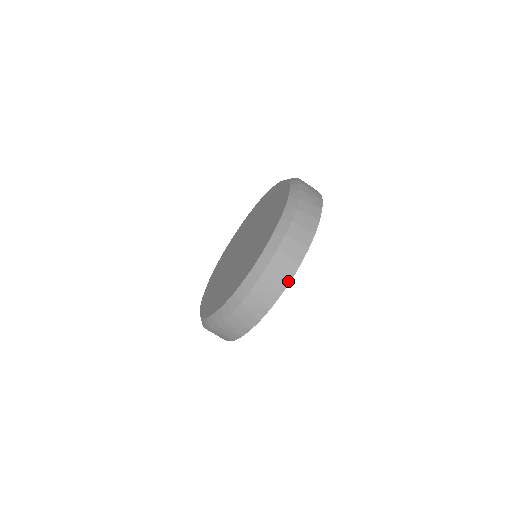
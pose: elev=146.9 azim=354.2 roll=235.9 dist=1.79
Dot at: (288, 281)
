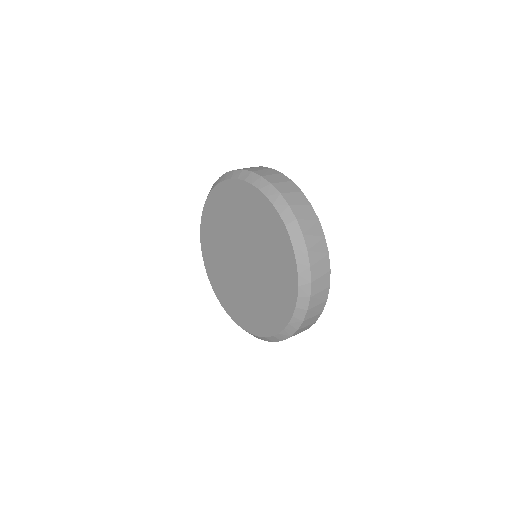
Dot at: (292, 183)
